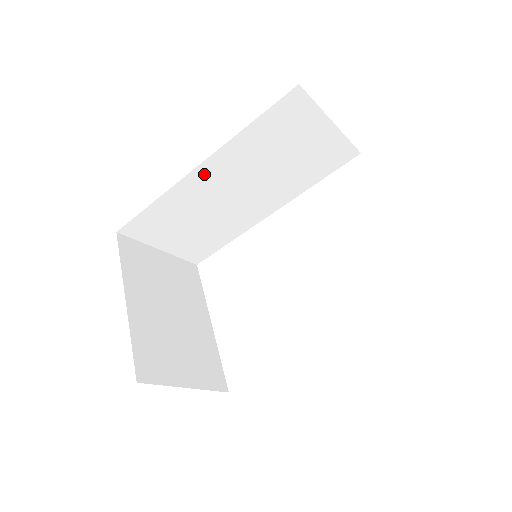
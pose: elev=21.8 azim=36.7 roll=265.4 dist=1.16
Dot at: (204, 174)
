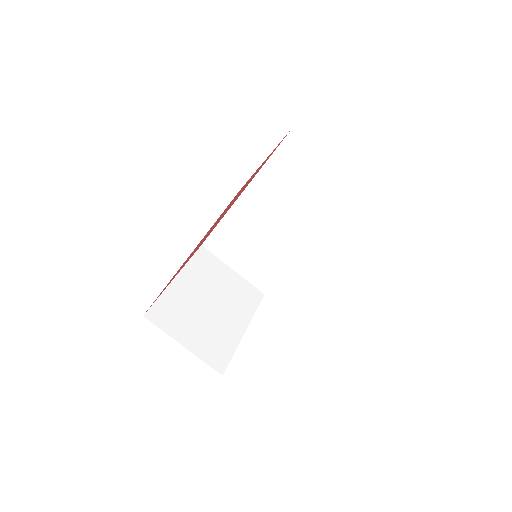
Dot at: (248, 201)
